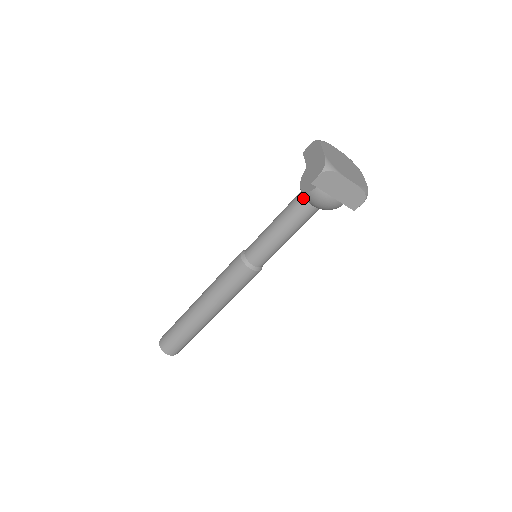
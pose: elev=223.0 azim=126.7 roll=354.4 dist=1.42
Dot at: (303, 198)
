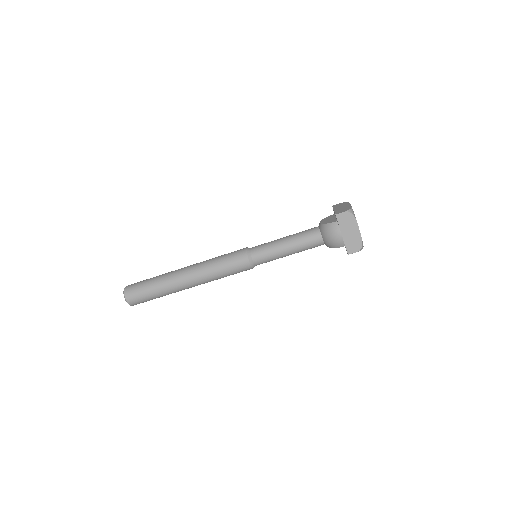
Dot at: (319, 229)
